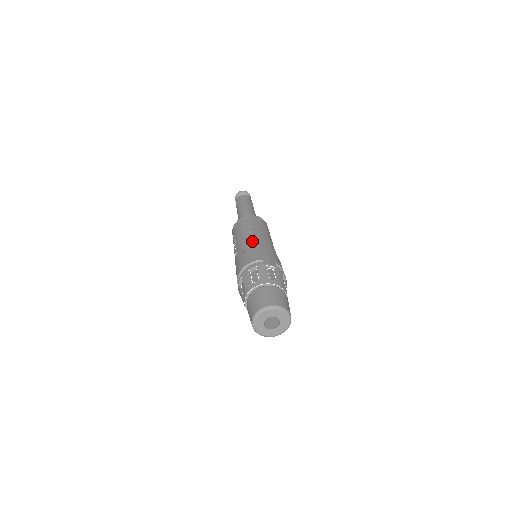
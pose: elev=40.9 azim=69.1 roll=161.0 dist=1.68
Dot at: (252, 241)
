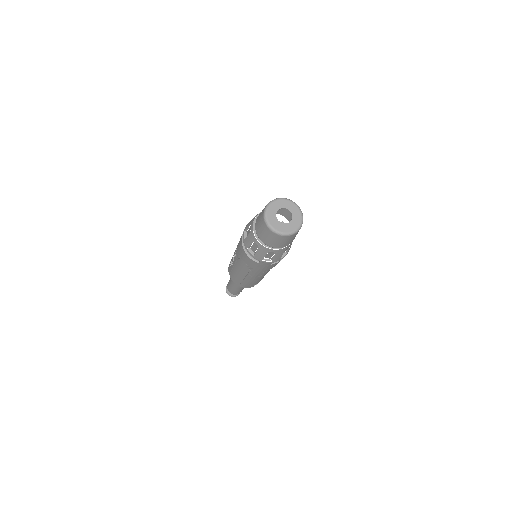
Dot at: occluded
